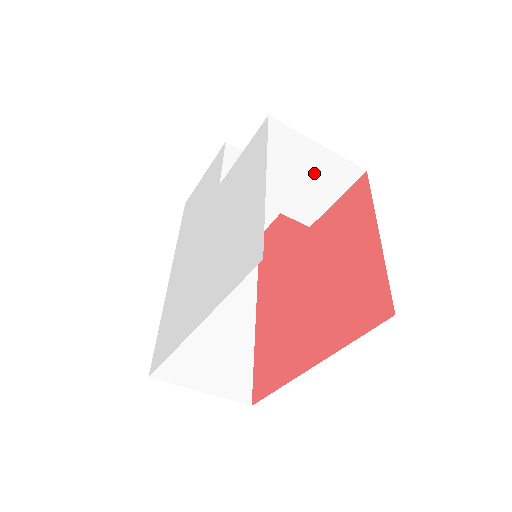
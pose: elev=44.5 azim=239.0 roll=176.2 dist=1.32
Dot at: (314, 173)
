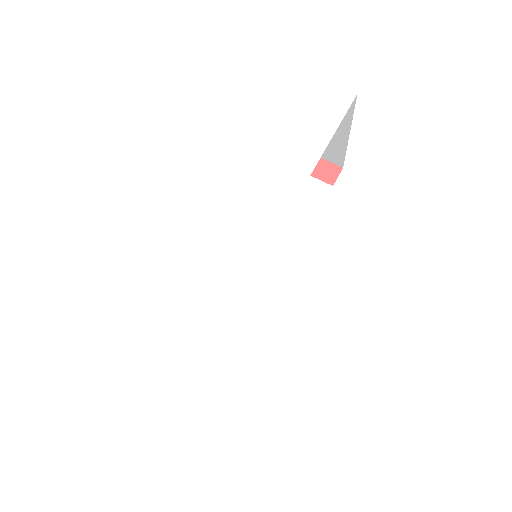
Dot at: occluded
